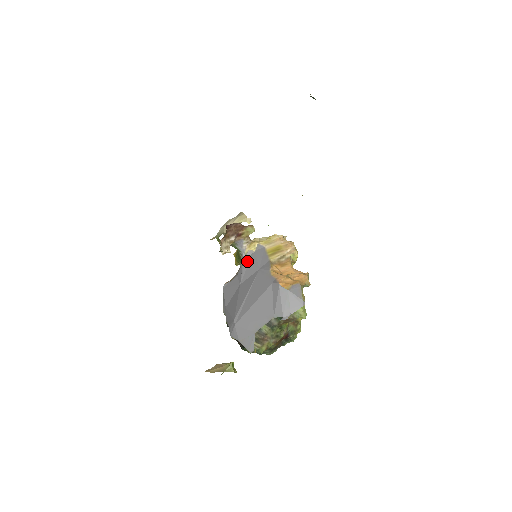
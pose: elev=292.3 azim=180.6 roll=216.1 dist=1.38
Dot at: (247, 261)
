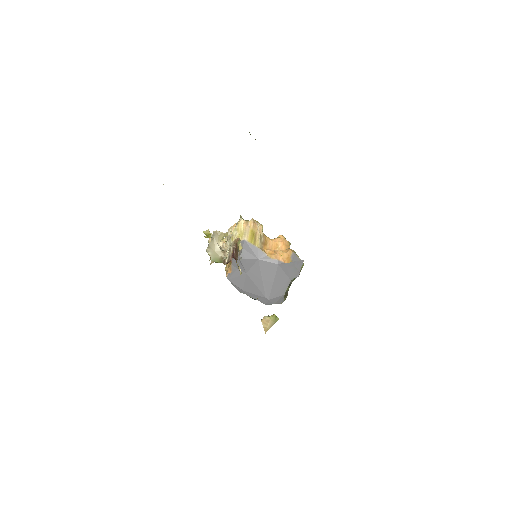
Dot at: (243, 259)
